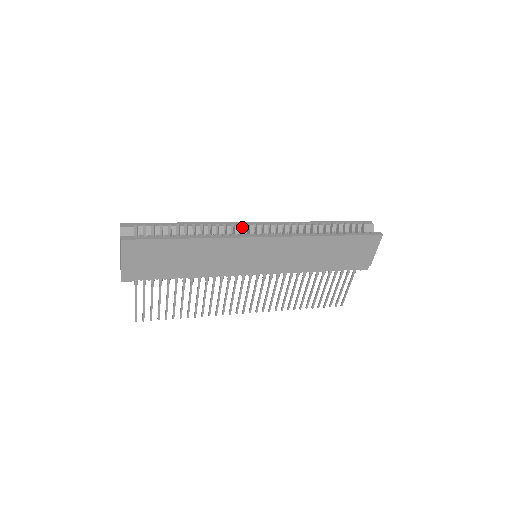
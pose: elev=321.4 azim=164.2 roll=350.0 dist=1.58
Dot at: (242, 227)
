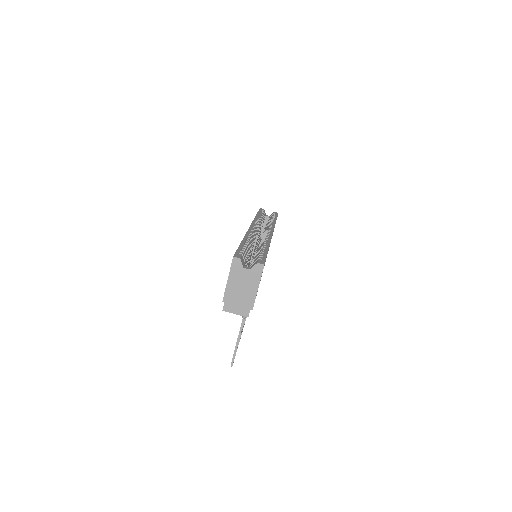
Dot at: (254, 232)
